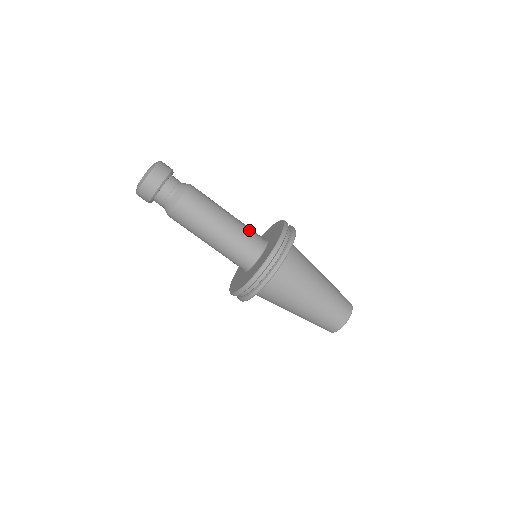
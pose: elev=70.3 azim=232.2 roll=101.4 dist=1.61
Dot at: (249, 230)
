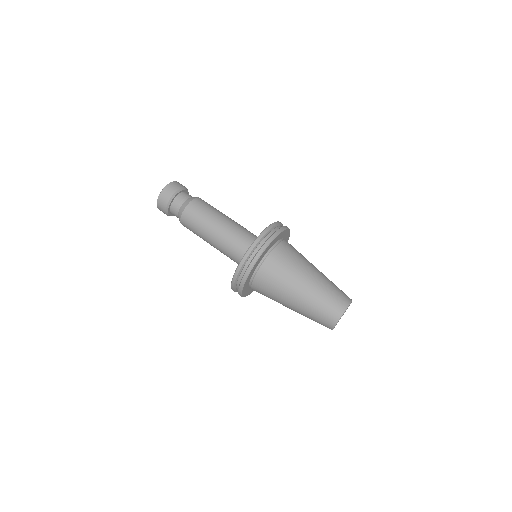
Dot at: occluded
